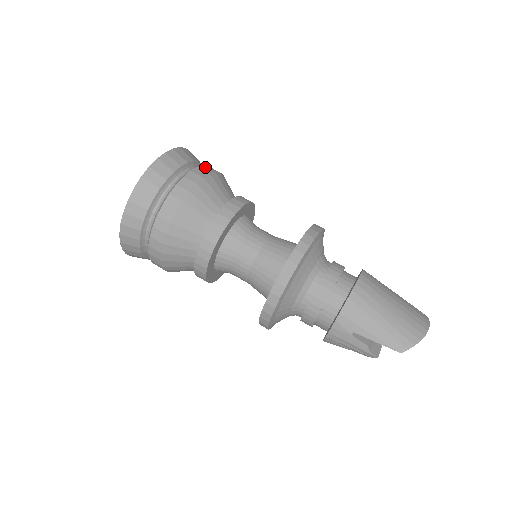
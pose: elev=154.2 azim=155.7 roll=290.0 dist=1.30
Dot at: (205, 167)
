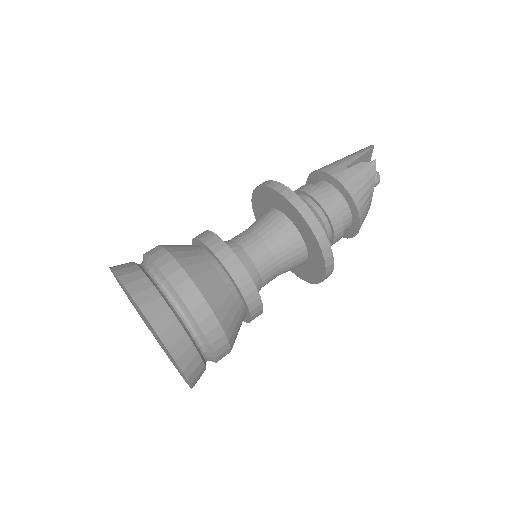
Dot at: occluded
